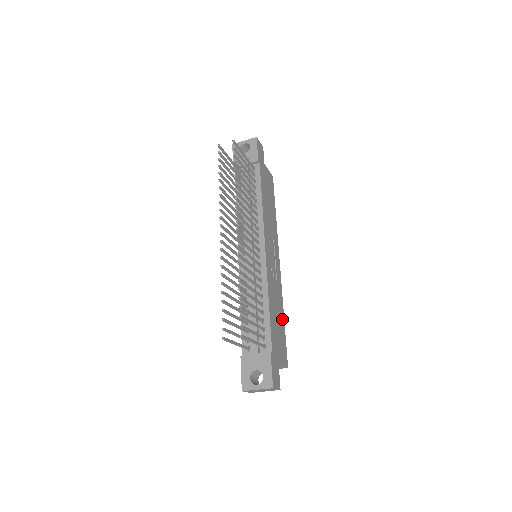
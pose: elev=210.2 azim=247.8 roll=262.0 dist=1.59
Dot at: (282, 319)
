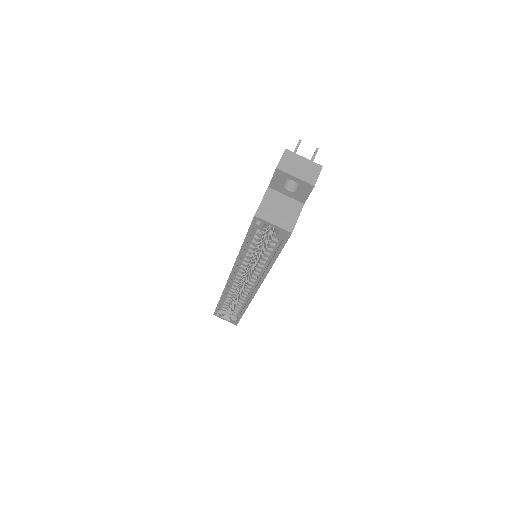
Dot at: occluded
